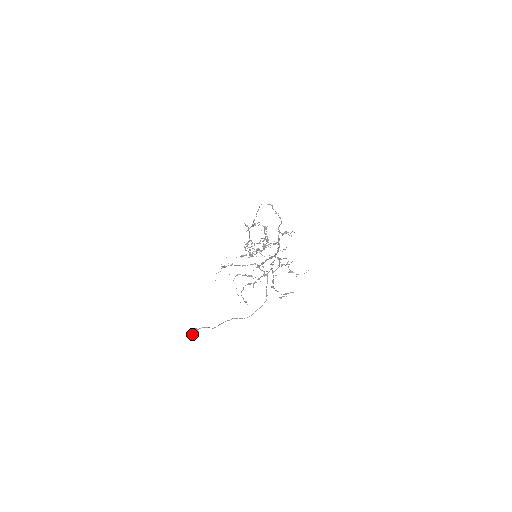
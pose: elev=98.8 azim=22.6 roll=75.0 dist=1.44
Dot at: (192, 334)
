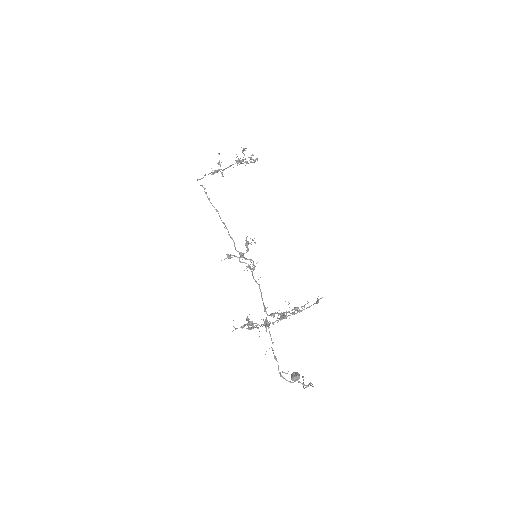
Dot at: occluded
